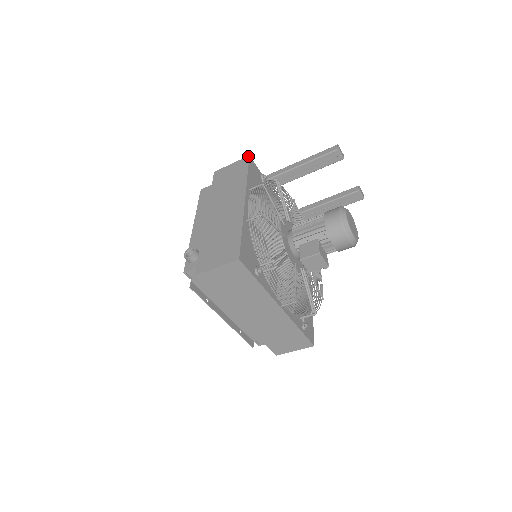
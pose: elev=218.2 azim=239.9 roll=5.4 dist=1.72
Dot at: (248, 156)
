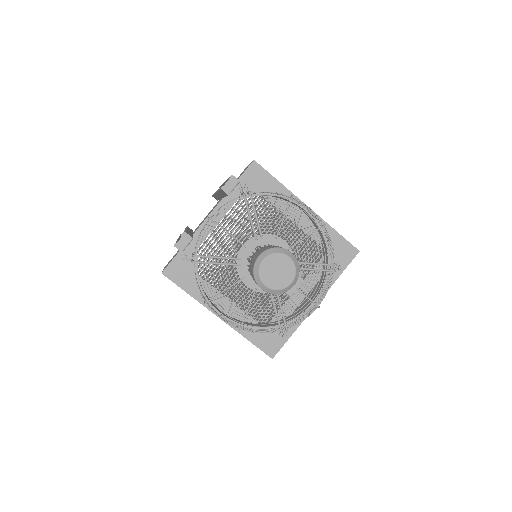
Dot at: occluded
